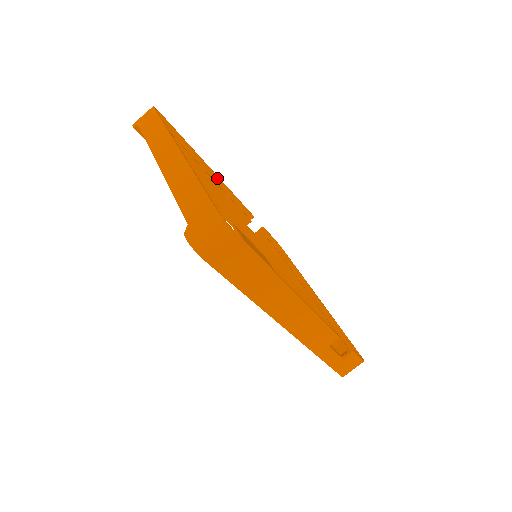
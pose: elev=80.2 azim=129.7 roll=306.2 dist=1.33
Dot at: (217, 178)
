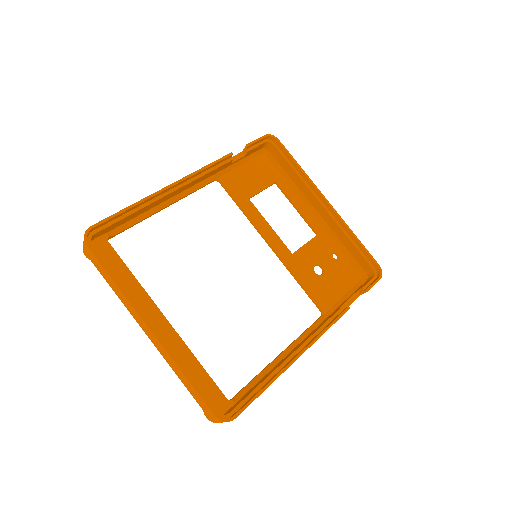
Dot at: (177, 184)
